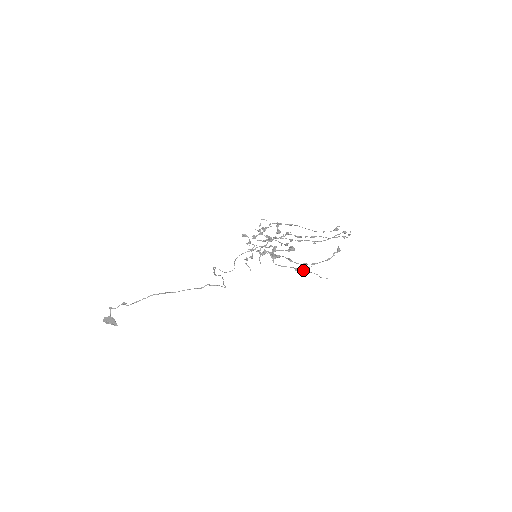
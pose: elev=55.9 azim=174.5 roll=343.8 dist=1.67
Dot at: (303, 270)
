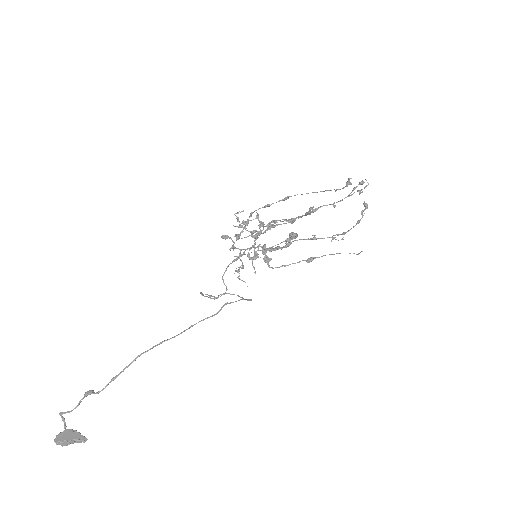
Dot at: (321, 256)
